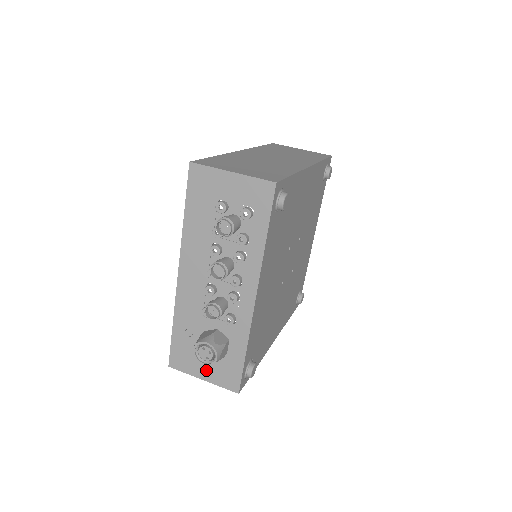
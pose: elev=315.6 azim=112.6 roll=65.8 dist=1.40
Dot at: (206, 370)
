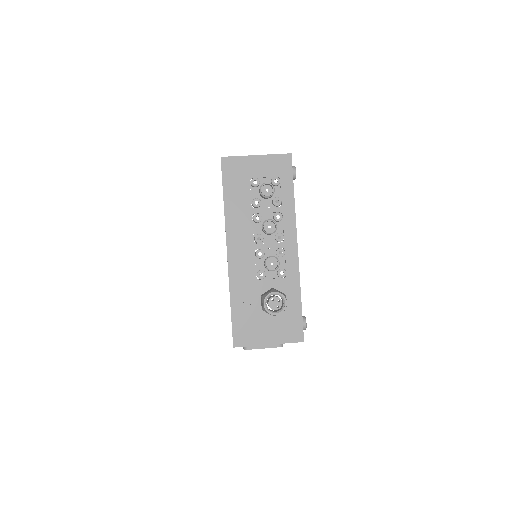
Dot at: (270, 333)
